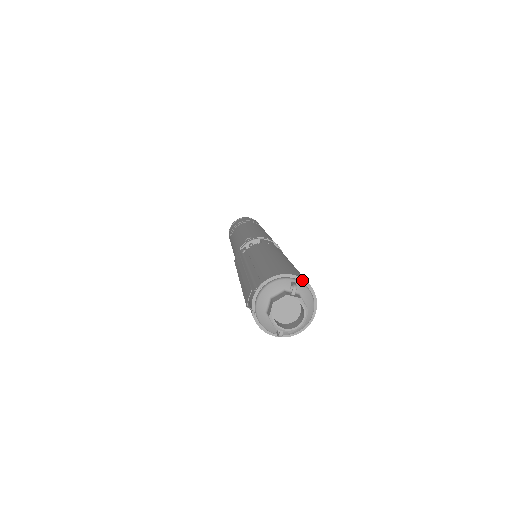
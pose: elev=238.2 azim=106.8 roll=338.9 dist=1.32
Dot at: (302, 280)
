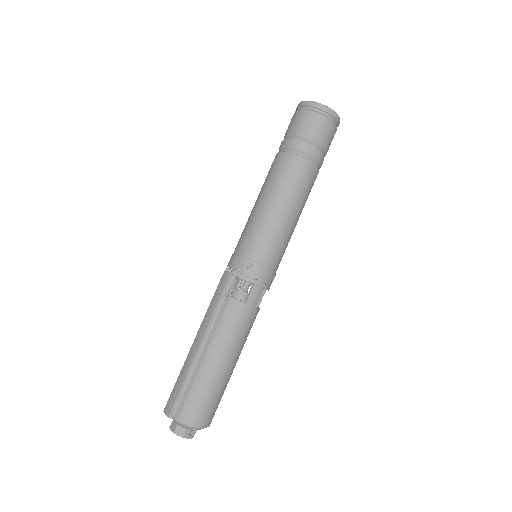
Dot at: (204, 427)
